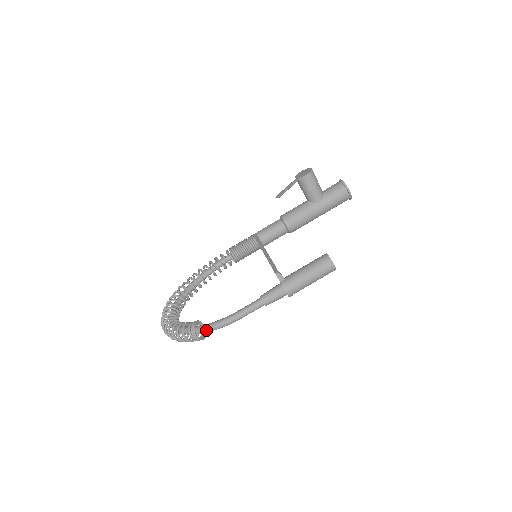
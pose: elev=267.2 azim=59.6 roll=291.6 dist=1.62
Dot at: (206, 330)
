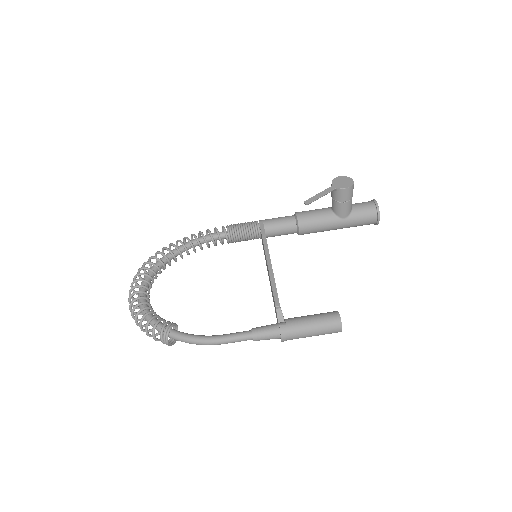
Dot at: (180, 340)
